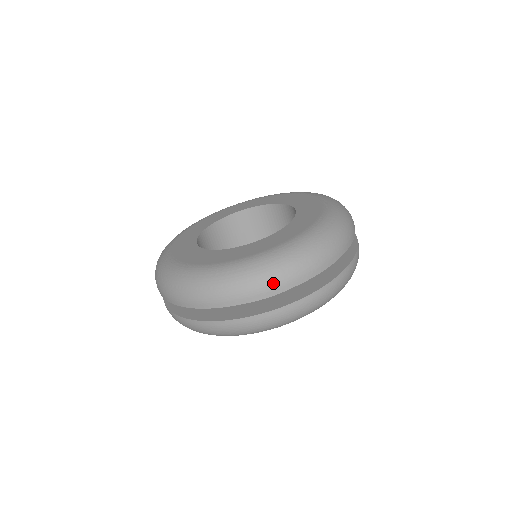
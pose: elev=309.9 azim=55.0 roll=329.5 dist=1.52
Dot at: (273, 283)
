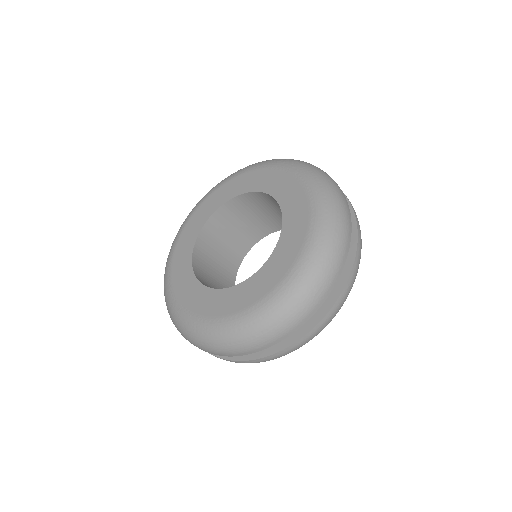
Dot at: (294, 321)
